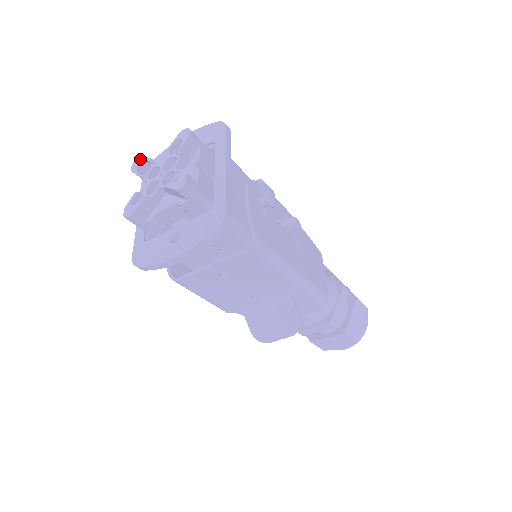
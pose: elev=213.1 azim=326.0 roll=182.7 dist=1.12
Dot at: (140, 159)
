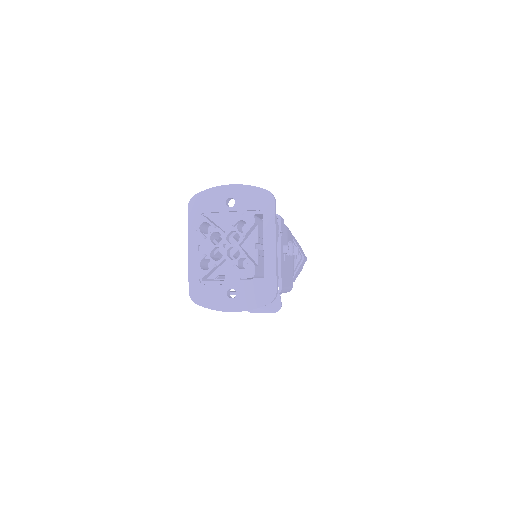
Dot at: (202, 219)
